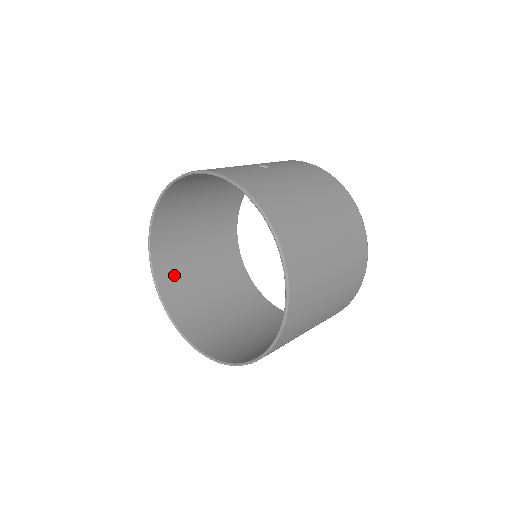
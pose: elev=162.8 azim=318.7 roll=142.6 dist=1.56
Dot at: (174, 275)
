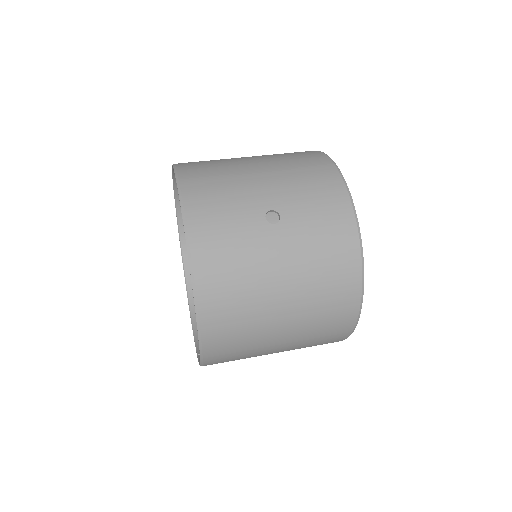
Dot at: occluded
